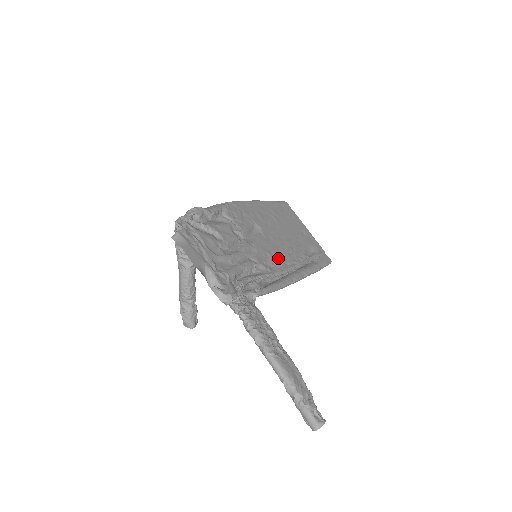
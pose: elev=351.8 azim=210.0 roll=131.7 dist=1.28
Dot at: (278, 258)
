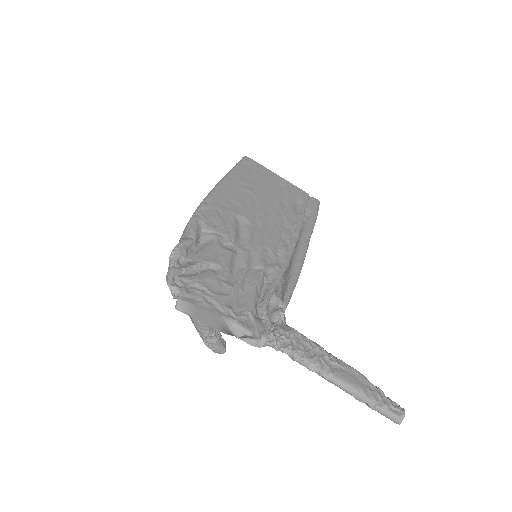
Dot at: (277, 244)
